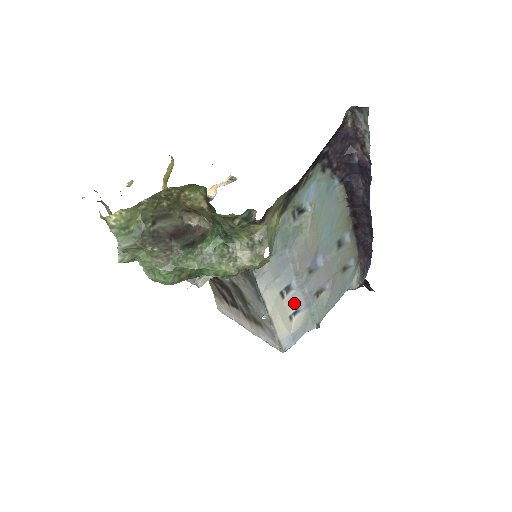
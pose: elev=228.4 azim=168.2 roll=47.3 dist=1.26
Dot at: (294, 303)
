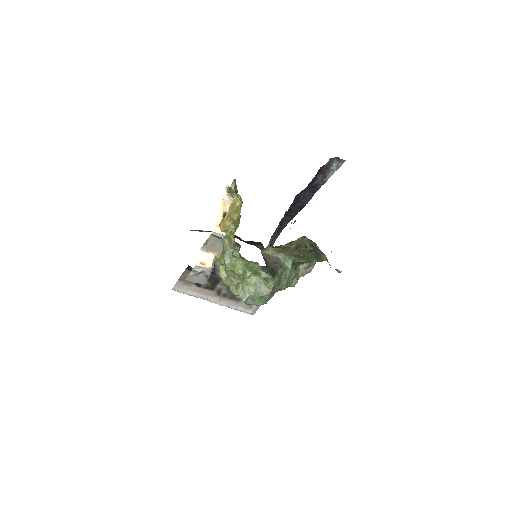
Dot at: occluded
